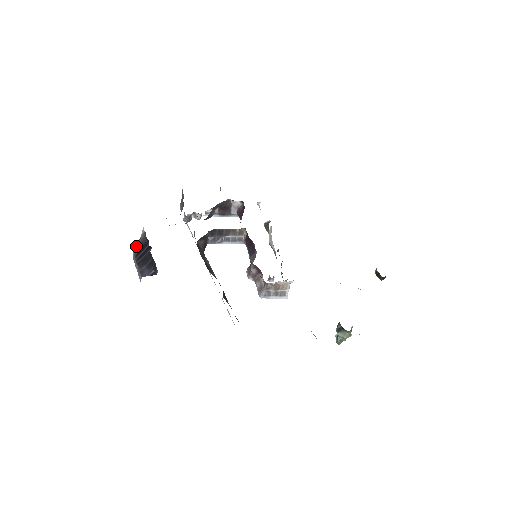
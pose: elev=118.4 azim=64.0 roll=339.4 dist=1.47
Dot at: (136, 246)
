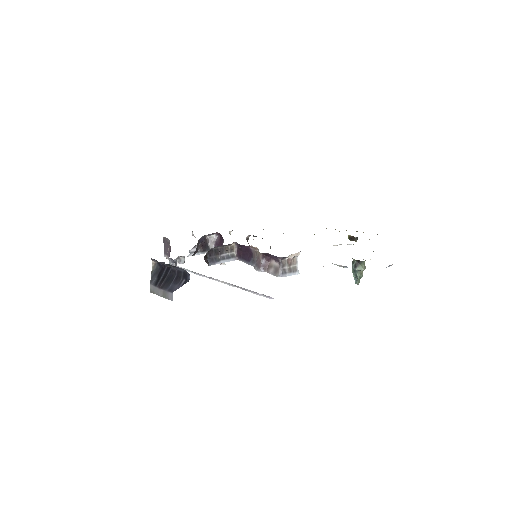
Dot at: (151, 279)
